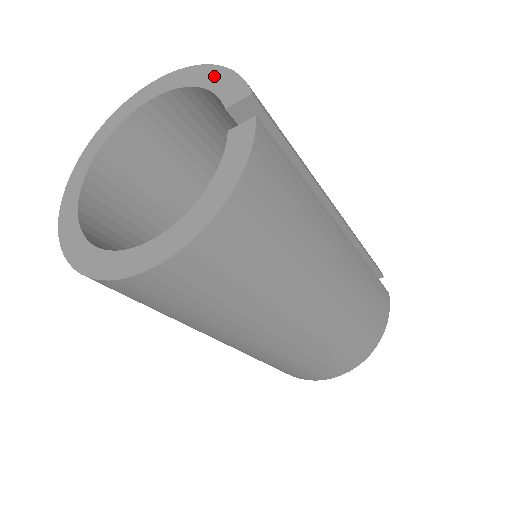
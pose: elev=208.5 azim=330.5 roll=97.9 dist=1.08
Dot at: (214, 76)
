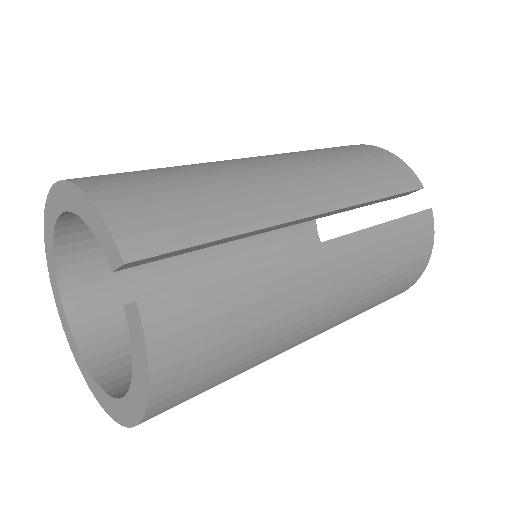
Dot at: (89, 213)
